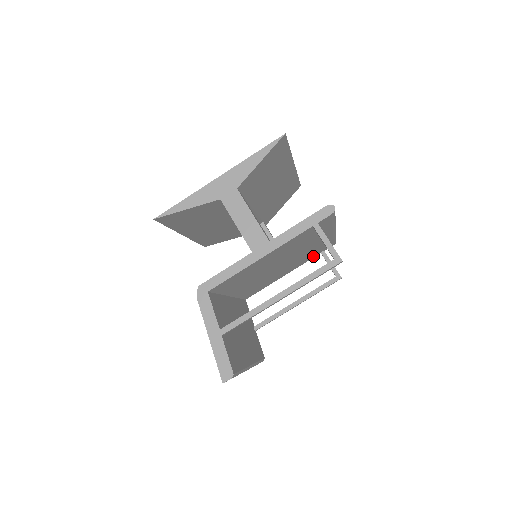
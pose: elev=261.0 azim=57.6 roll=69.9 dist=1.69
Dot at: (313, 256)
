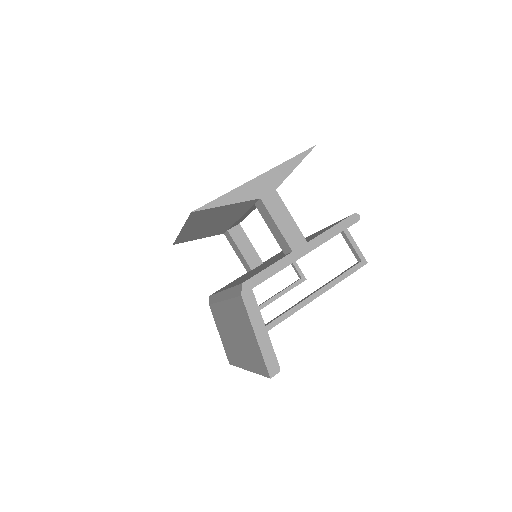
Dot at: occluded
